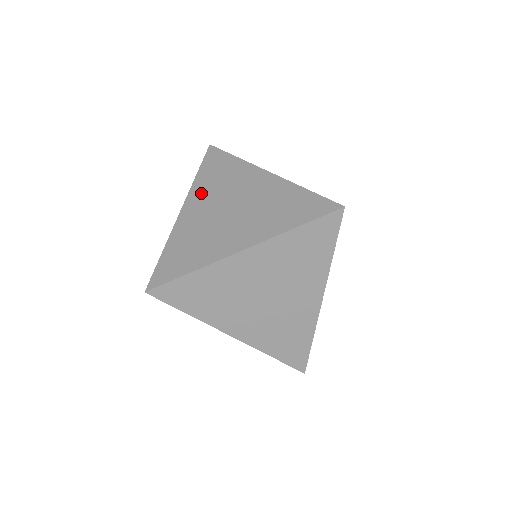
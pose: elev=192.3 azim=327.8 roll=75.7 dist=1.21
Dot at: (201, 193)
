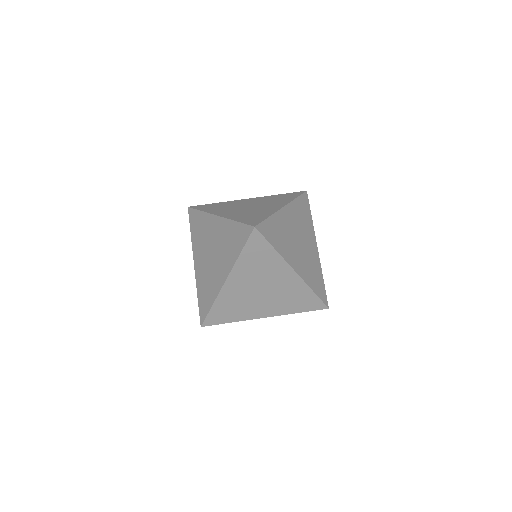
Dot at: (197, 248)
